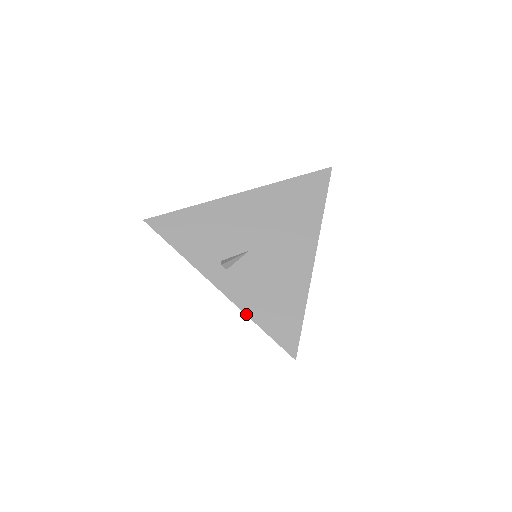
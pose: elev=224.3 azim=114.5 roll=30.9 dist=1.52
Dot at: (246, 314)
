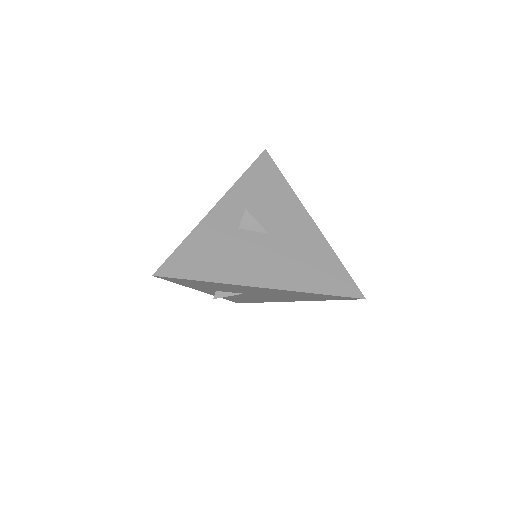
Dot at: occluded
